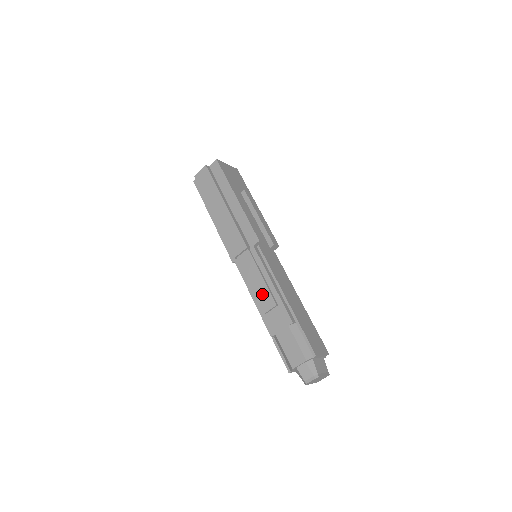
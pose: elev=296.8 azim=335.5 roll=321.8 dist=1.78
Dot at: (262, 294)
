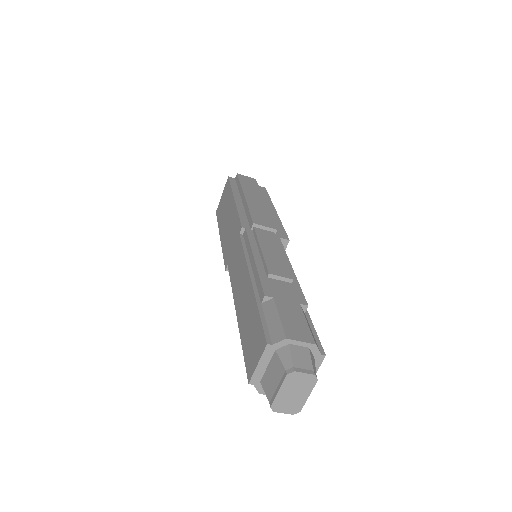
Dot at: (276, 262)
